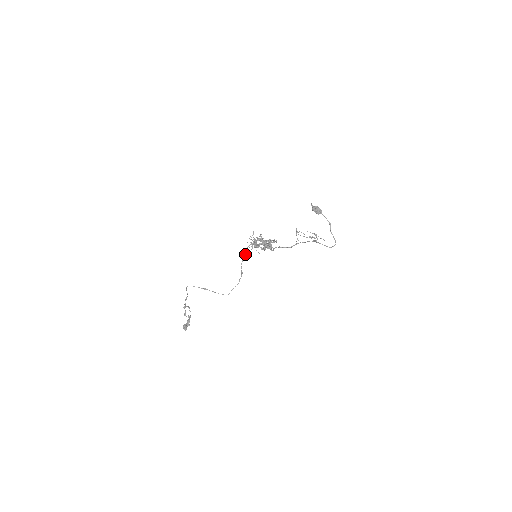
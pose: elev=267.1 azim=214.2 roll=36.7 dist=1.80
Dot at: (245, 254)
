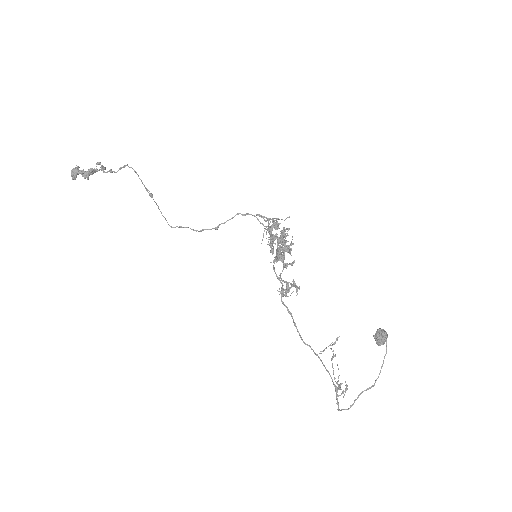
Dot at: (246, 214)
